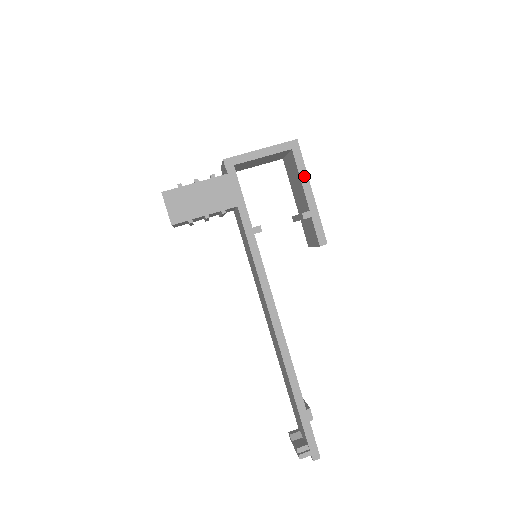
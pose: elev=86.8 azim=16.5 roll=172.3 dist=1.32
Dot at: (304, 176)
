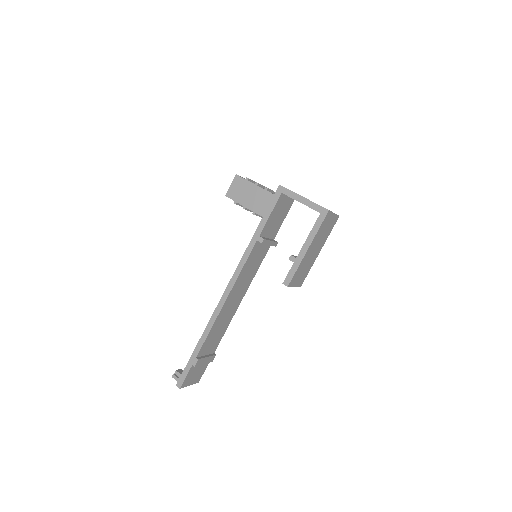
Dot at: (312, 235)
